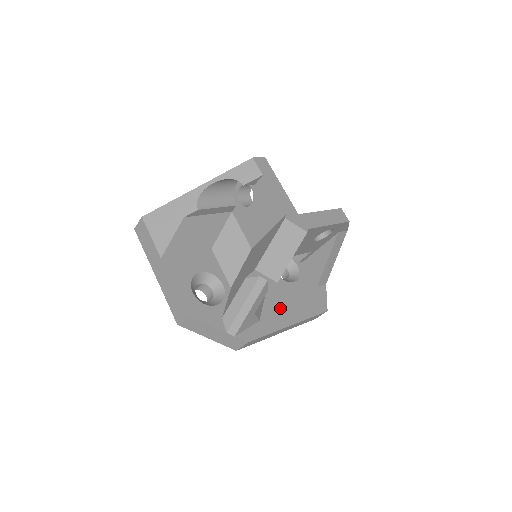
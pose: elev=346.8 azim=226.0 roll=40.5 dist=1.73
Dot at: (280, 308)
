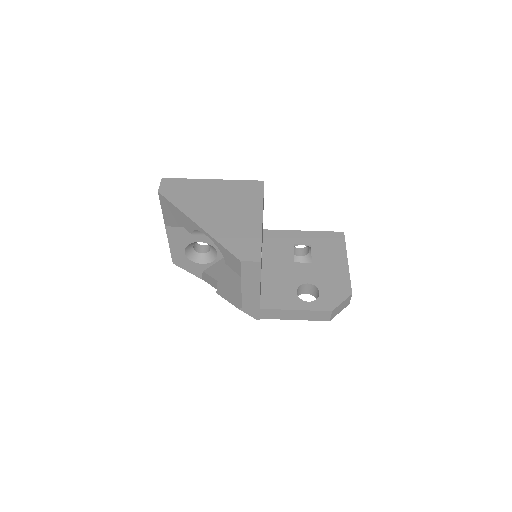
Dot at: occluded
